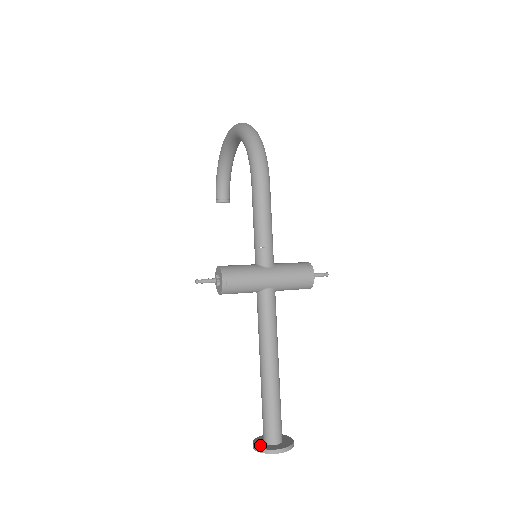
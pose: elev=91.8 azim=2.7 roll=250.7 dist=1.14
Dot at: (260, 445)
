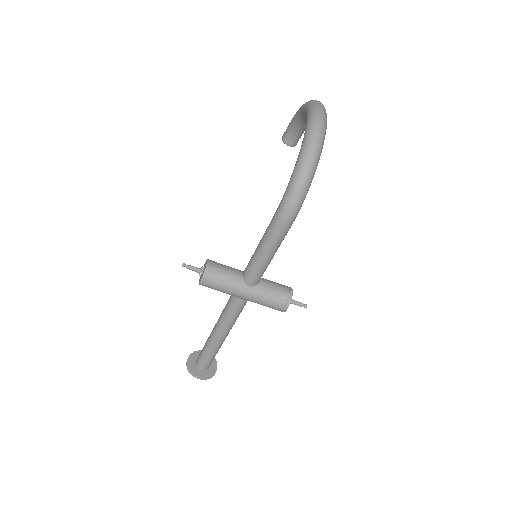
Dot at: (191, 363)
